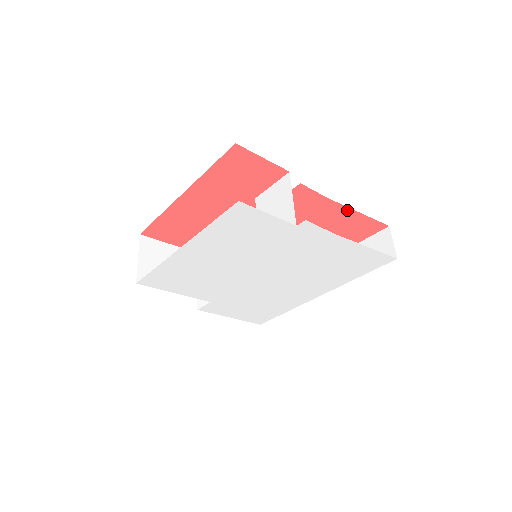
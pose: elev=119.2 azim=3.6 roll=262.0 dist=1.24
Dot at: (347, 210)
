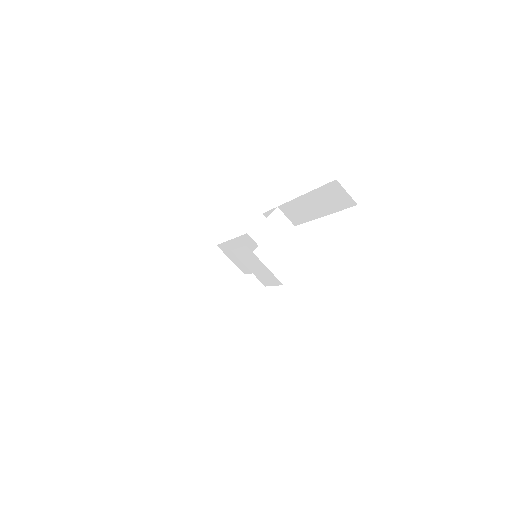
Dot at: occluded
